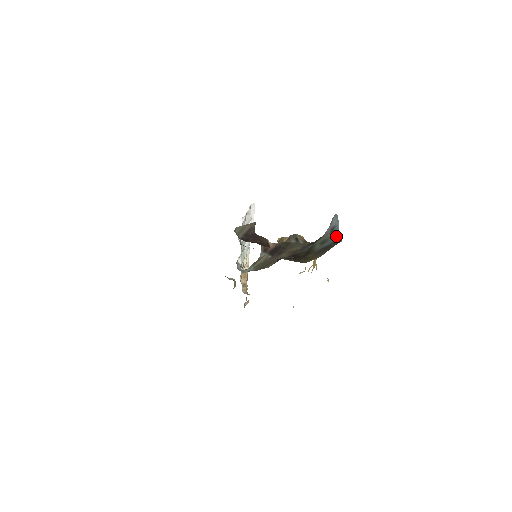
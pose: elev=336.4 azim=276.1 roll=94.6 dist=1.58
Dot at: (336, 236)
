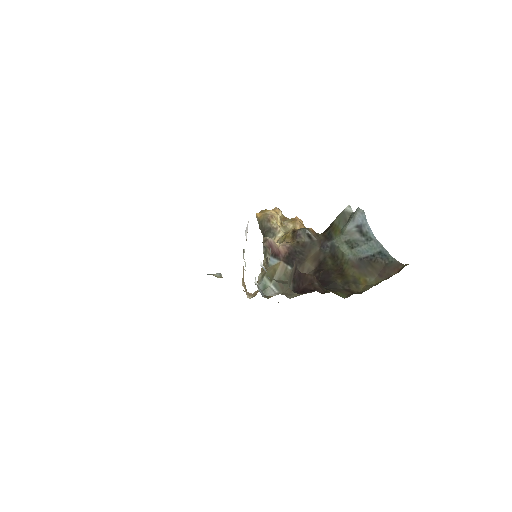
Dot at: (373, 242)
